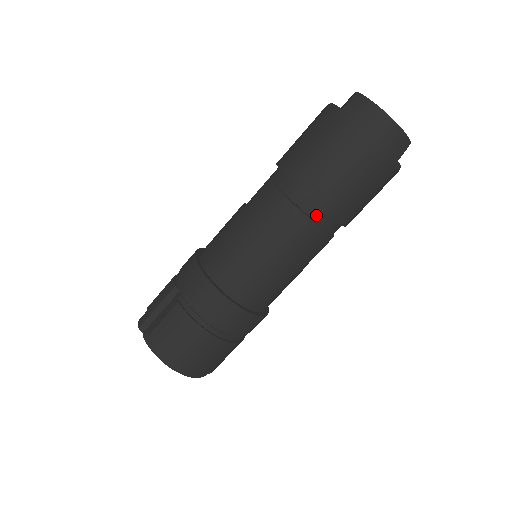
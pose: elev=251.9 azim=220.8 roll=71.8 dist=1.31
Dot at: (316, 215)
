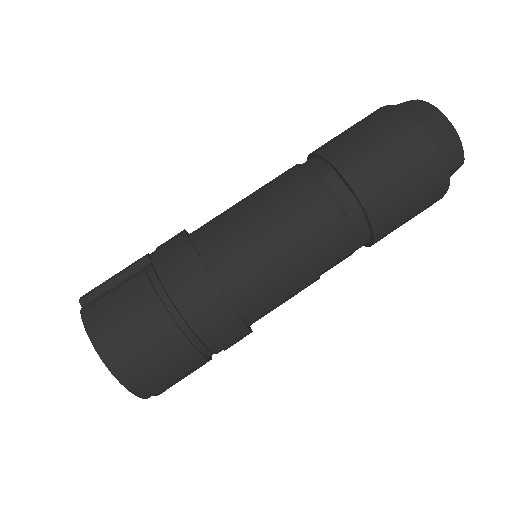
Dot at: (346, 203)
